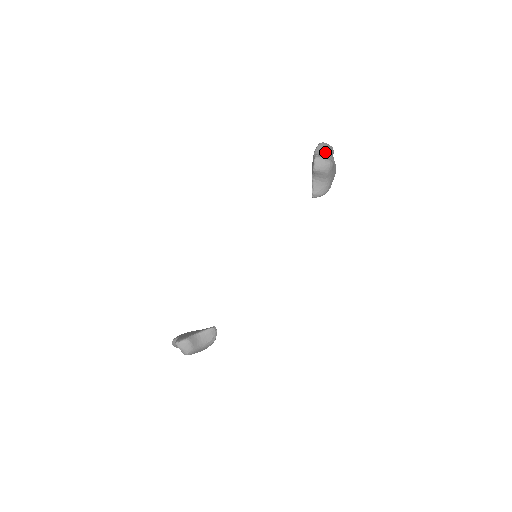
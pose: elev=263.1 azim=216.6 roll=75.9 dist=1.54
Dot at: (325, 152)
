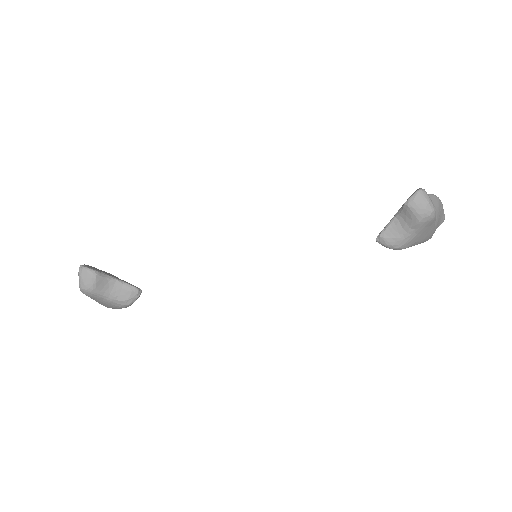
Dot at: occluded
